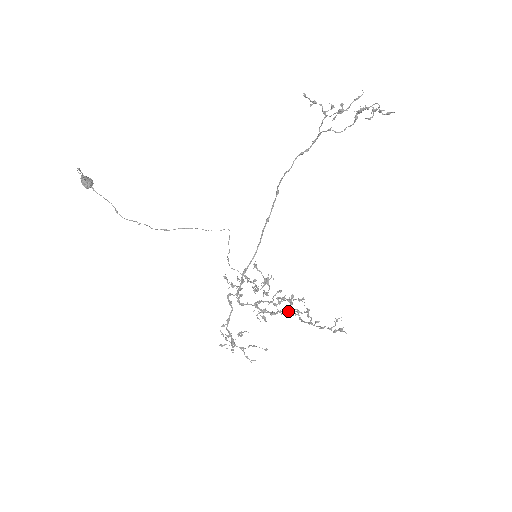
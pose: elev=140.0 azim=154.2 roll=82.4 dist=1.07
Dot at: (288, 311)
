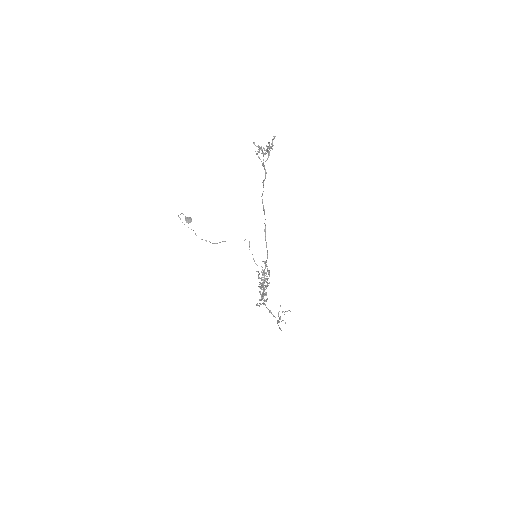
Dot at: occluded
